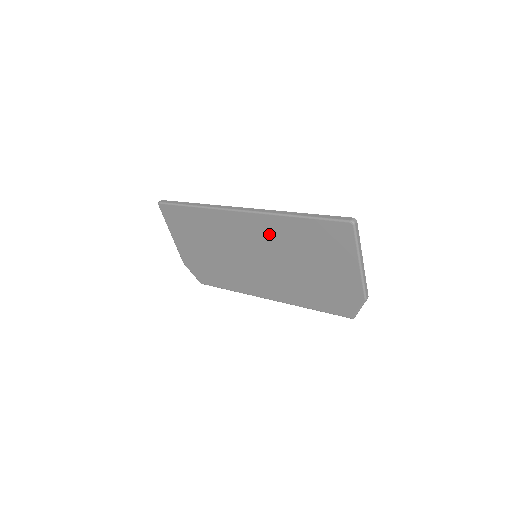
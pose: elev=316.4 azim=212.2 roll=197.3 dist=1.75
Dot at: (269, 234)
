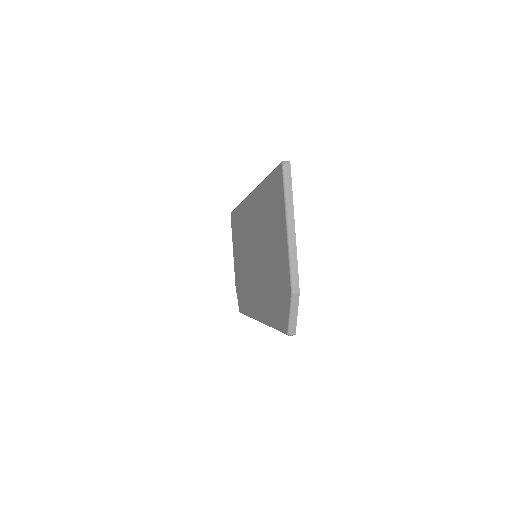
Dot at: (257, 216)
